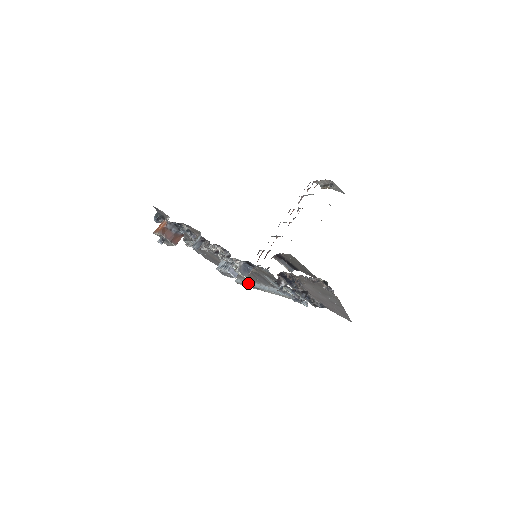
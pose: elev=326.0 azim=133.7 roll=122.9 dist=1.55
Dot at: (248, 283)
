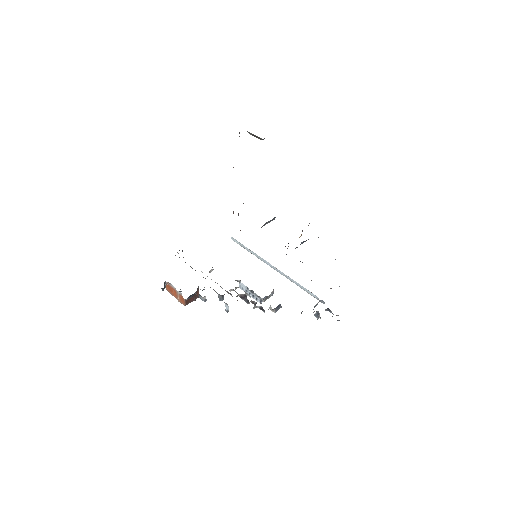
Dot at: (253, 253)
